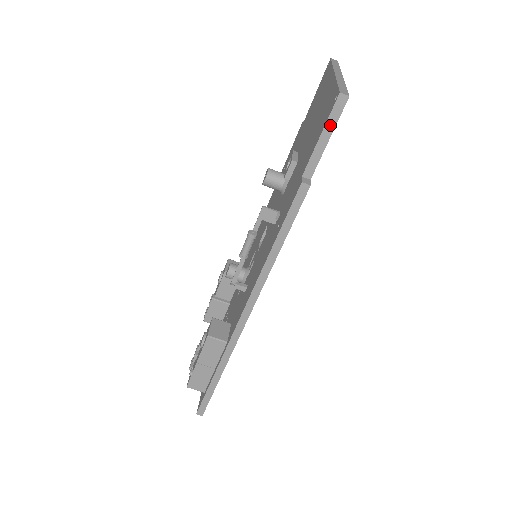
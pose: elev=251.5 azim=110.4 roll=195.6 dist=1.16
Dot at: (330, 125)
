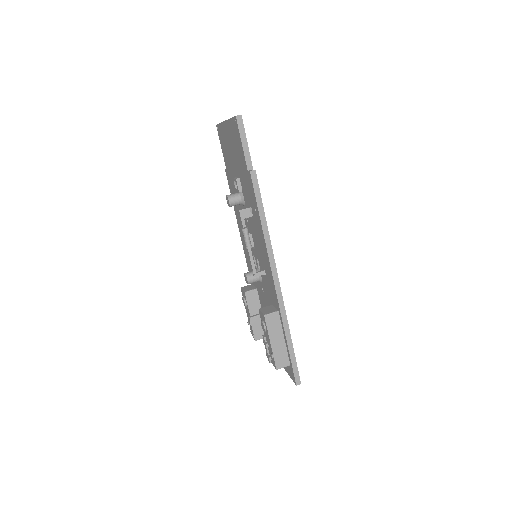
Dot at: (242, 135)
